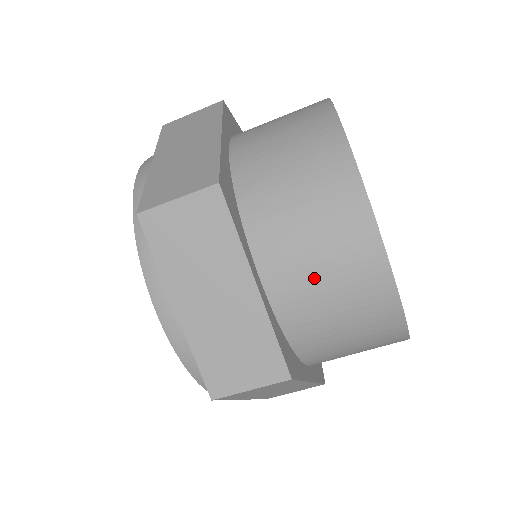
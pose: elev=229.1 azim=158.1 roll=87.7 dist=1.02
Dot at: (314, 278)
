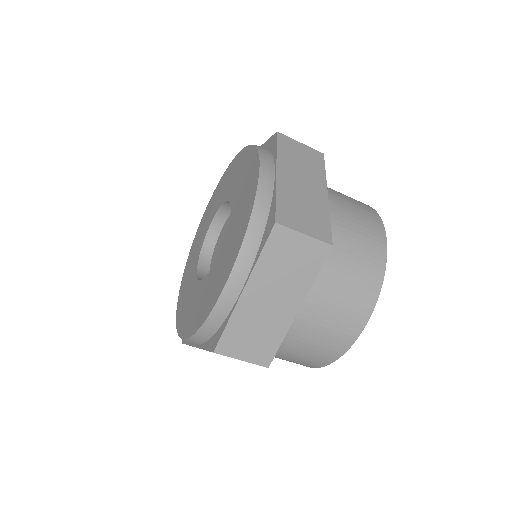
Dot at: (320, 322)
